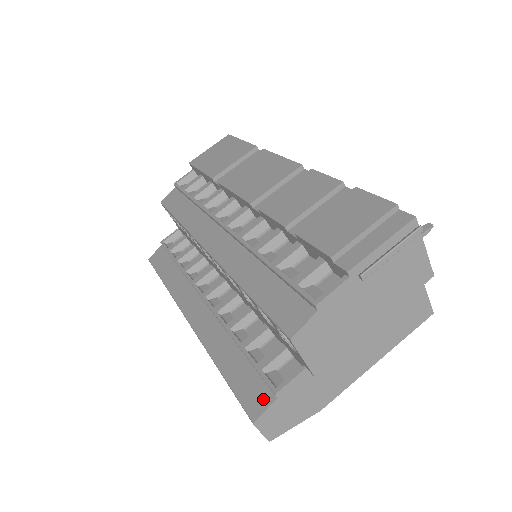
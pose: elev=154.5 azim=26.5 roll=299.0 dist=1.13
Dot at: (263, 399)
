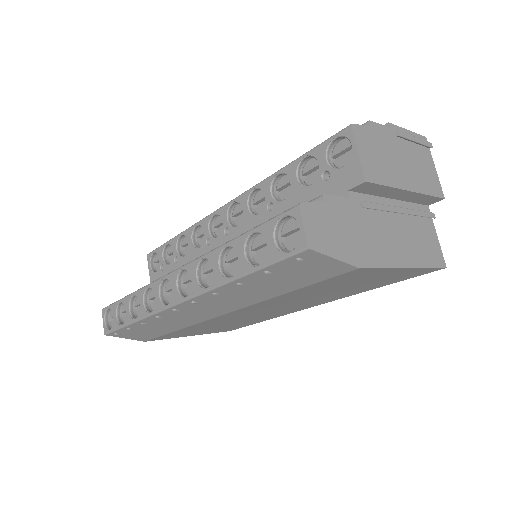
Dot at: occluded
